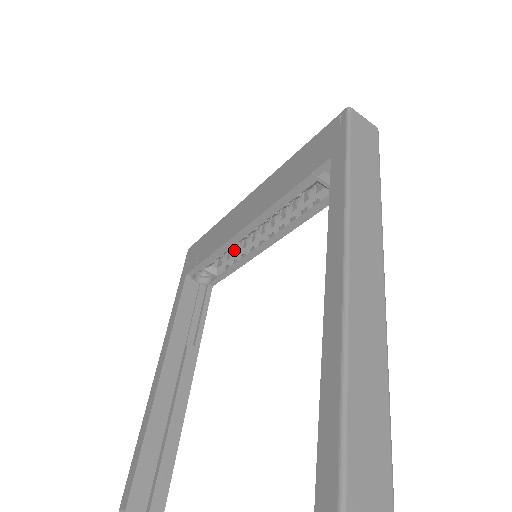
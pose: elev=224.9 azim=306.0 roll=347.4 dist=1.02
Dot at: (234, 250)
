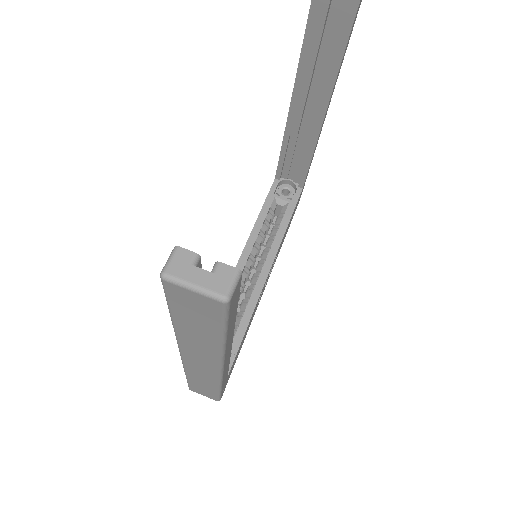
Dot at: (238, 313)
